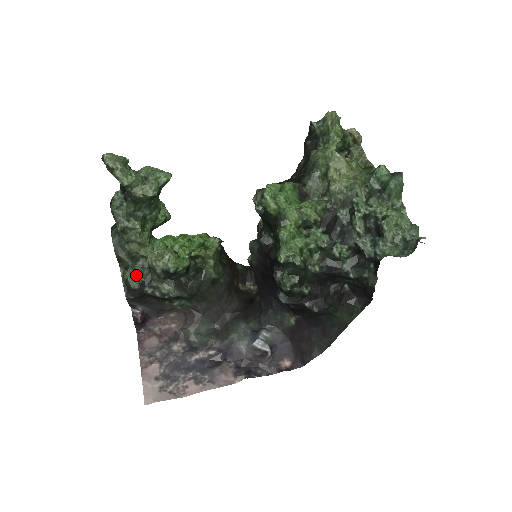
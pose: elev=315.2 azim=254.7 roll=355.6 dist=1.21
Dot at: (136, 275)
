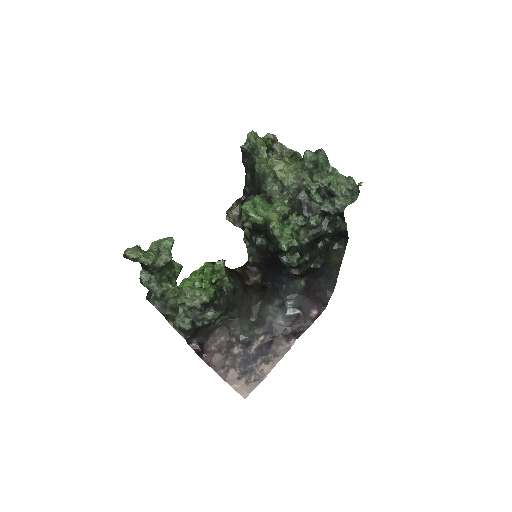
Dot at: (184, 320)
